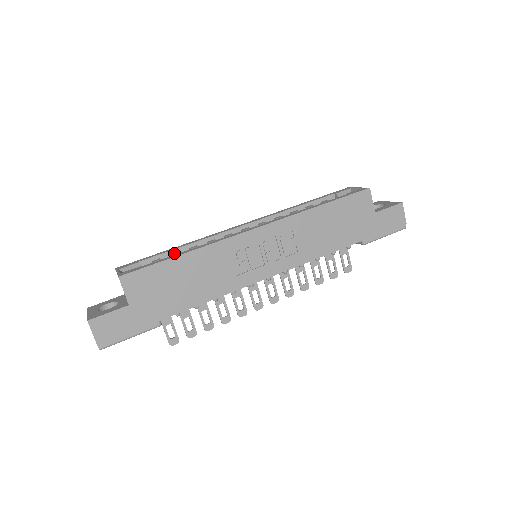
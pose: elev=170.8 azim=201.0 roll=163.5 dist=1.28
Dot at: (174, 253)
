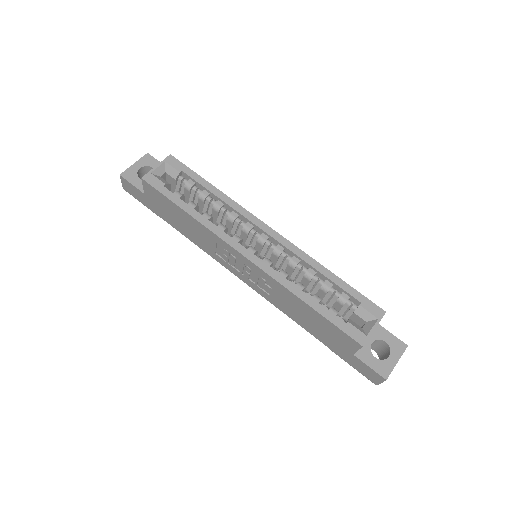
Dot at: (206, 192)
